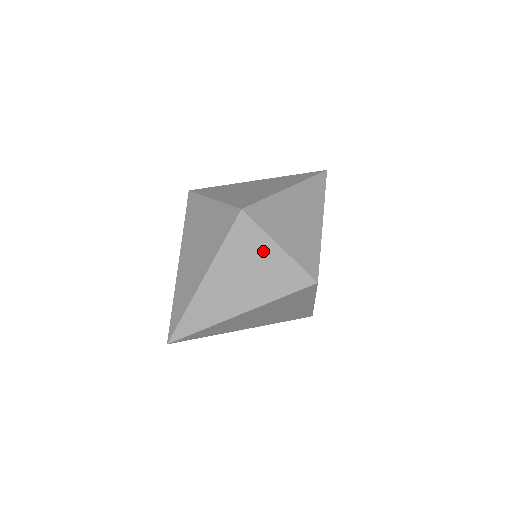
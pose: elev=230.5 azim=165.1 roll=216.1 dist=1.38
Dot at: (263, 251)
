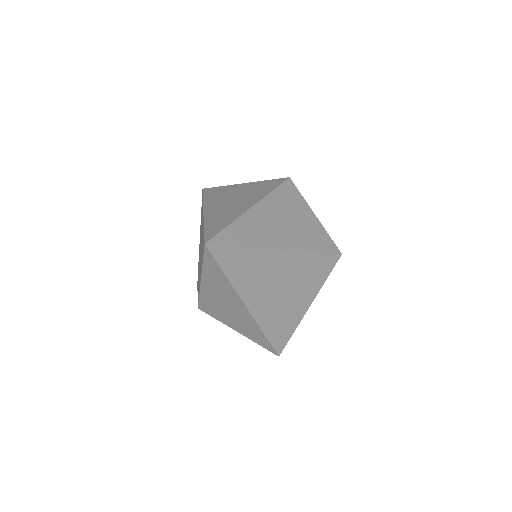
Dot at: (303, 211)
